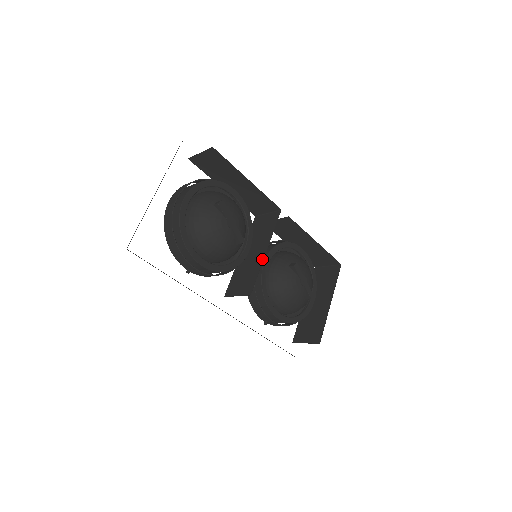
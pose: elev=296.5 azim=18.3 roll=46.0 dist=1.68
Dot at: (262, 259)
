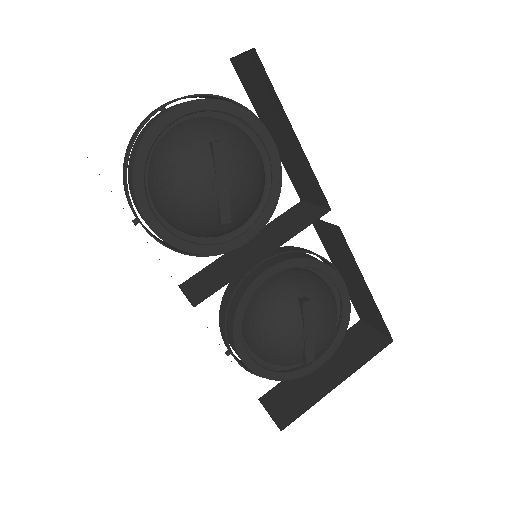
Dot at: (250, 265)
